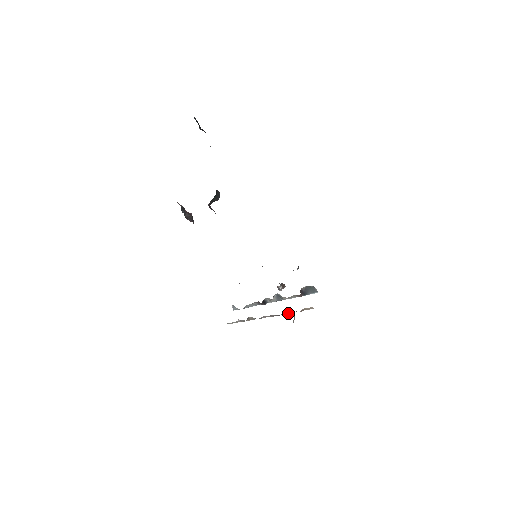
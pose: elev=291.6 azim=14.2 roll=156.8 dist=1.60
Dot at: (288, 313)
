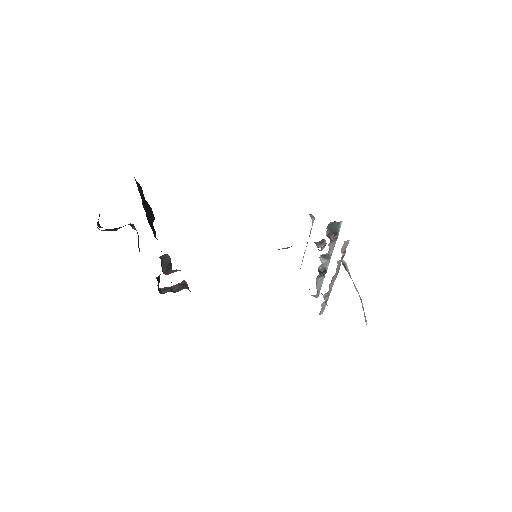
Dot at: (339, 264)
